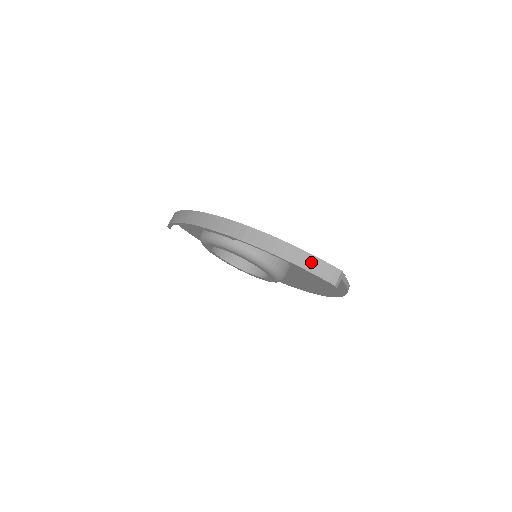
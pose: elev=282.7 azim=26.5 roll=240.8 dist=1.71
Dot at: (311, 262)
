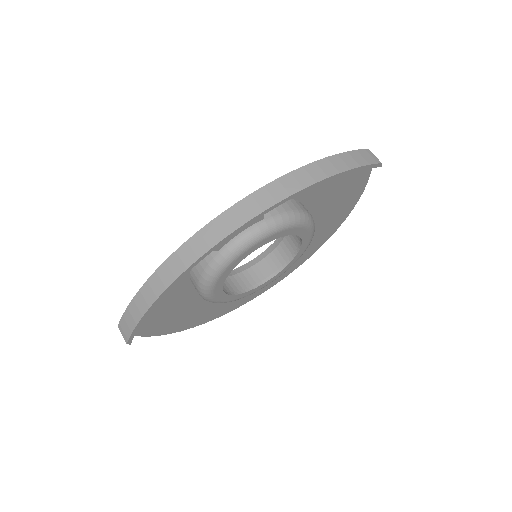
Dot at: (349, 159)
